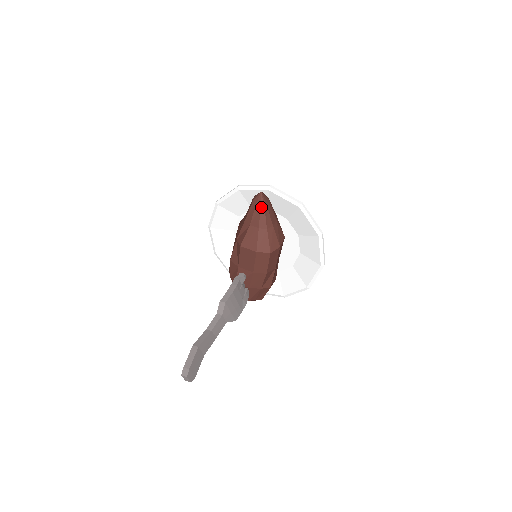
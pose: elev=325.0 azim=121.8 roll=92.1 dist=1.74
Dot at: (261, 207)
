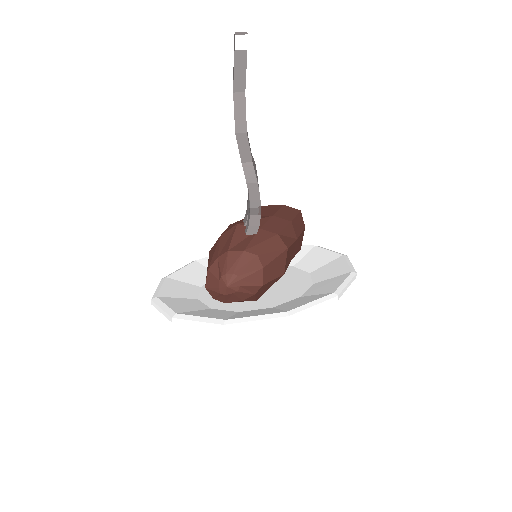
Dot at: occluded
